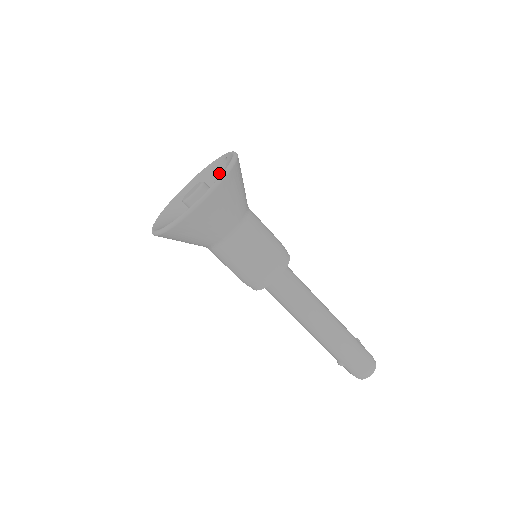
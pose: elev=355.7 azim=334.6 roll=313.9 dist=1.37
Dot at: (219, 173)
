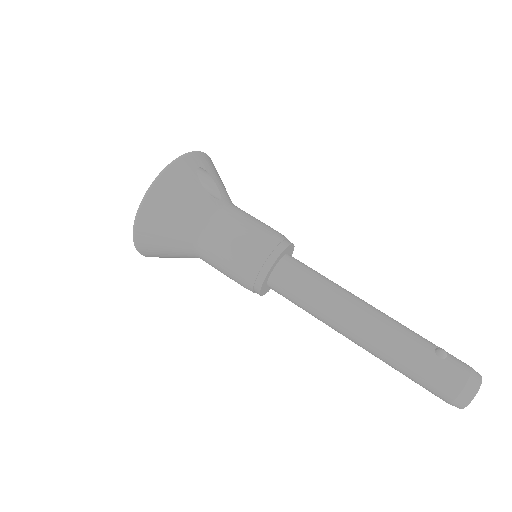
Dot at: occluded
